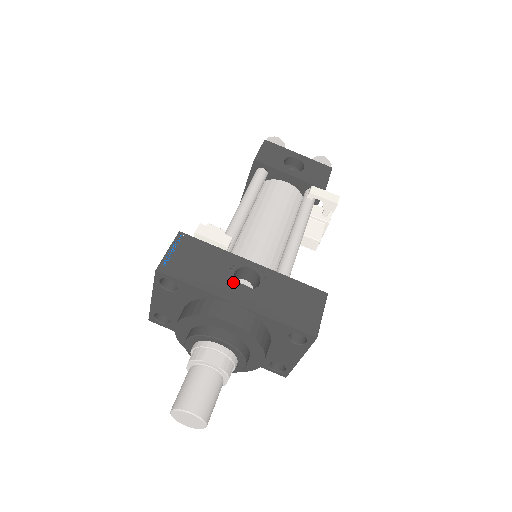
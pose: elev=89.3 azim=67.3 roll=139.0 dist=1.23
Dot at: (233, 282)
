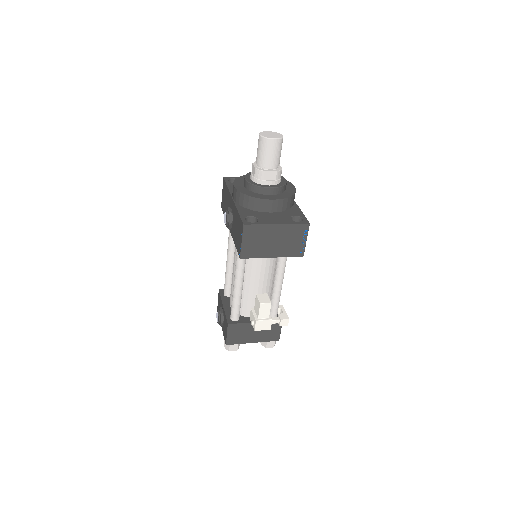
Dot at: occluded
